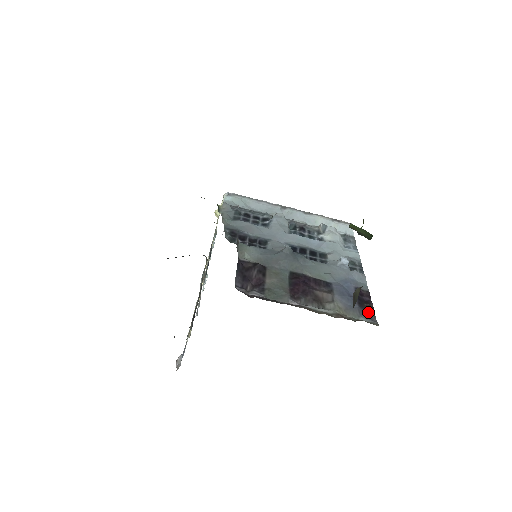
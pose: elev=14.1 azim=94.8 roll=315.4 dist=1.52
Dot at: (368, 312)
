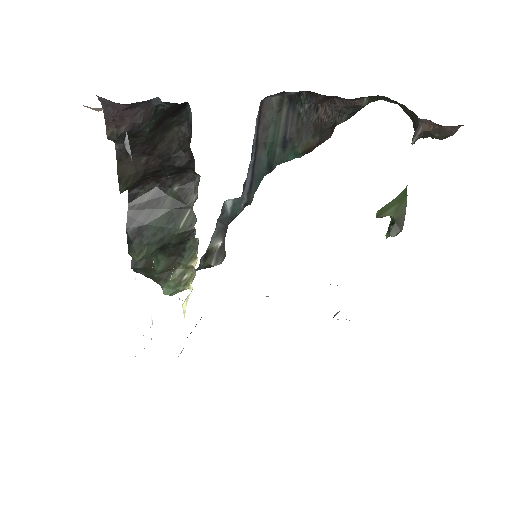
Dot at: occluded
